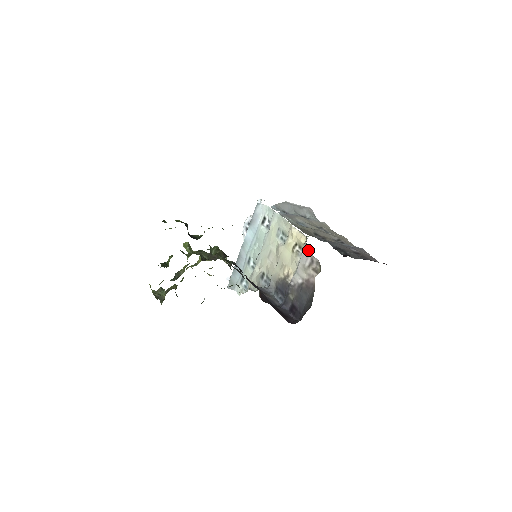
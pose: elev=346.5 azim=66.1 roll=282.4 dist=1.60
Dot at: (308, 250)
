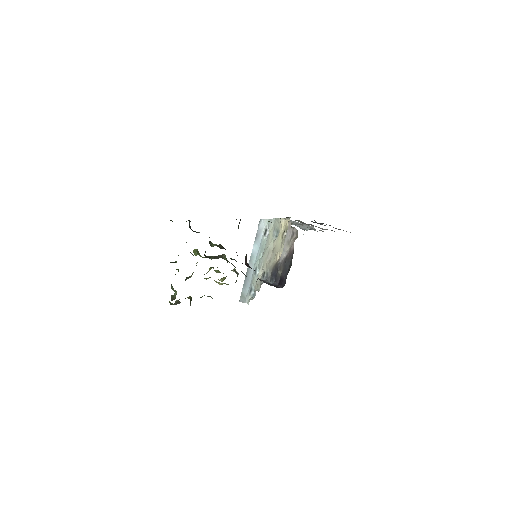
Dot at: (290, 226)
